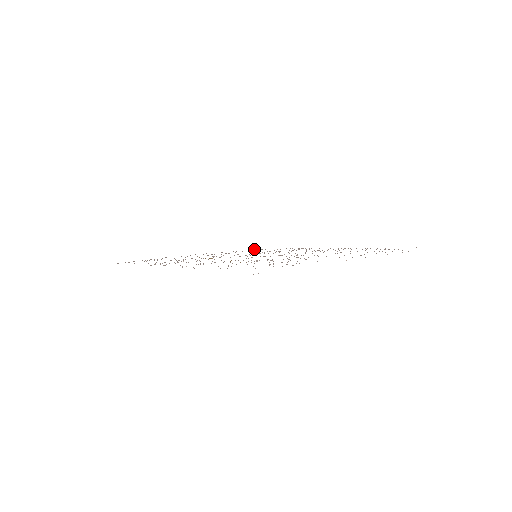
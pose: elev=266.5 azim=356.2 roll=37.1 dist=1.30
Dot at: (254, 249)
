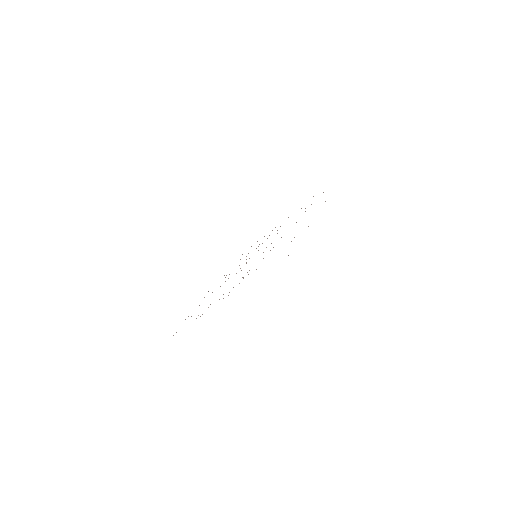
Dot at: occluded
